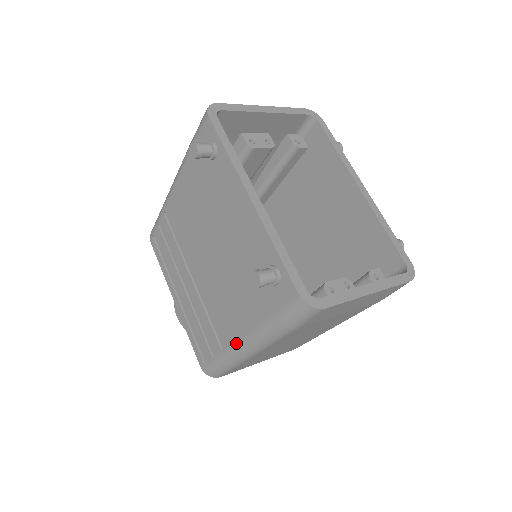
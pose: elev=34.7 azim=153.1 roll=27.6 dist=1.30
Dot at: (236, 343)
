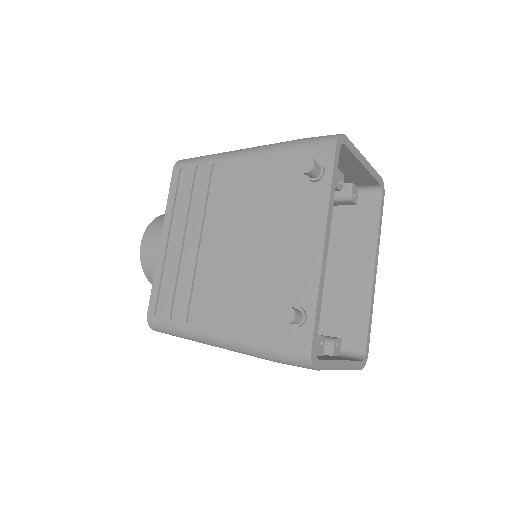
Dot at: (209, 329)
